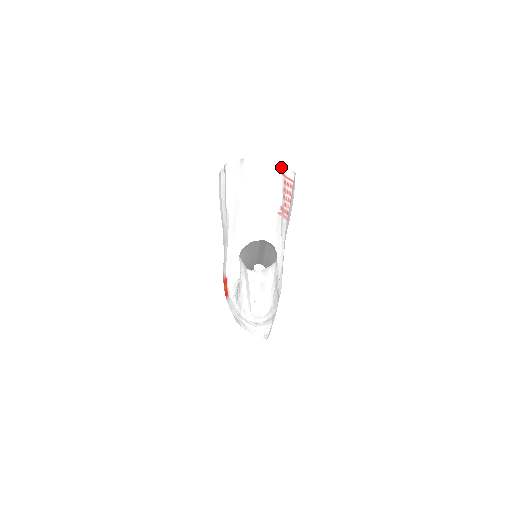
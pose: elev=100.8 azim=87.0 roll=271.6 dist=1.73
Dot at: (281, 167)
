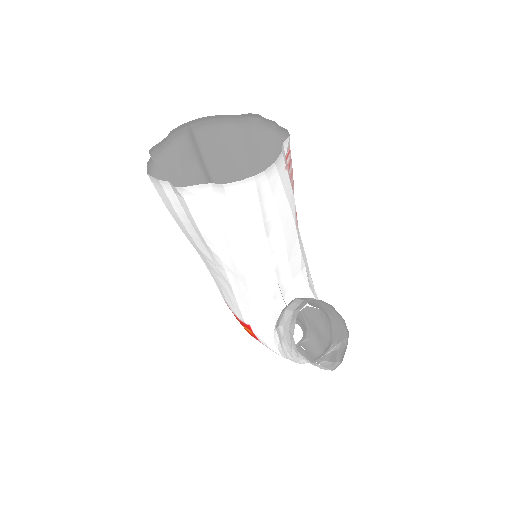
Dot at: (282, 158)
